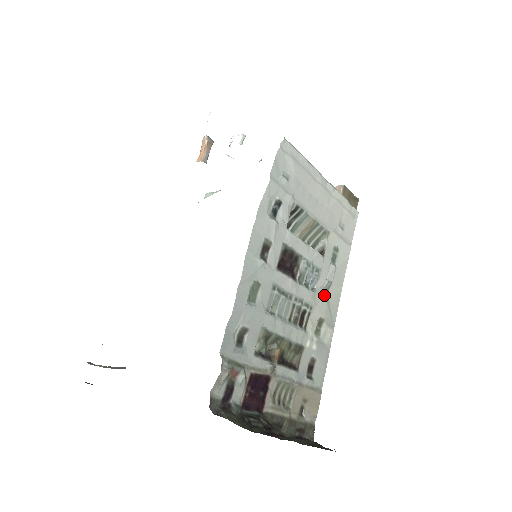
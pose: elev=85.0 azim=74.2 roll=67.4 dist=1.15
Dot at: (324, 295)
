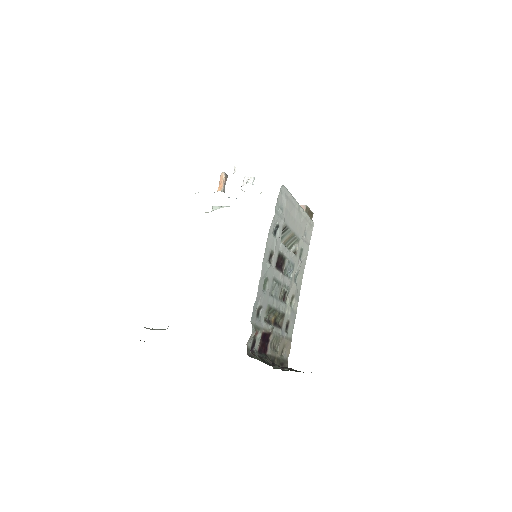
Dot at: (295, 280)
